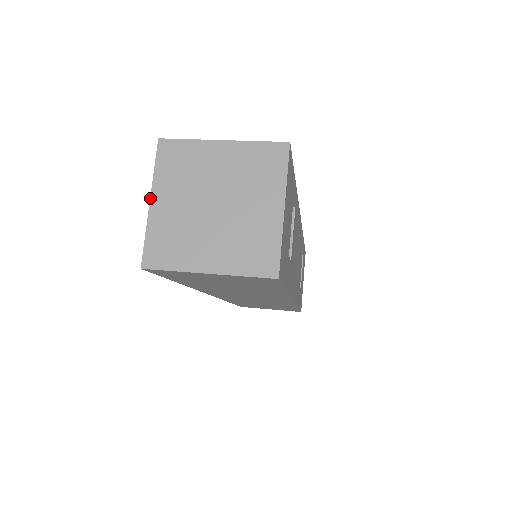
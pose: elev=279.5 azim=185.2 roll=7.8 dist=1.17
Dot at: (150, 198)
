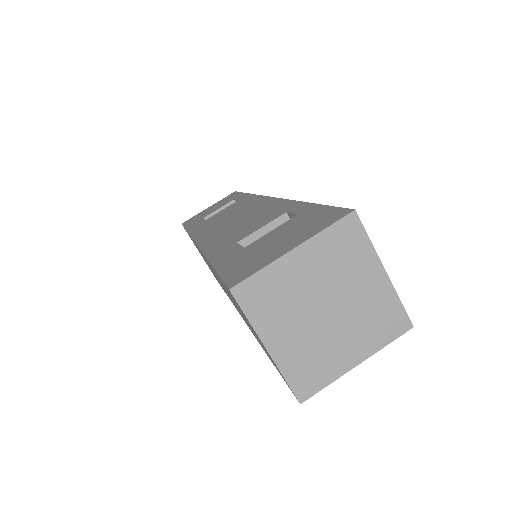
Dot at: (297, 246)
